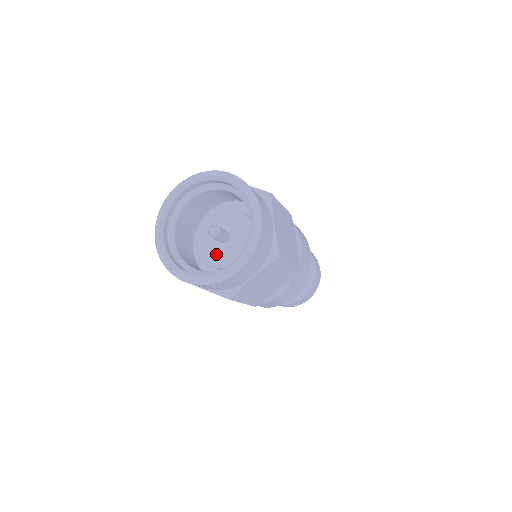
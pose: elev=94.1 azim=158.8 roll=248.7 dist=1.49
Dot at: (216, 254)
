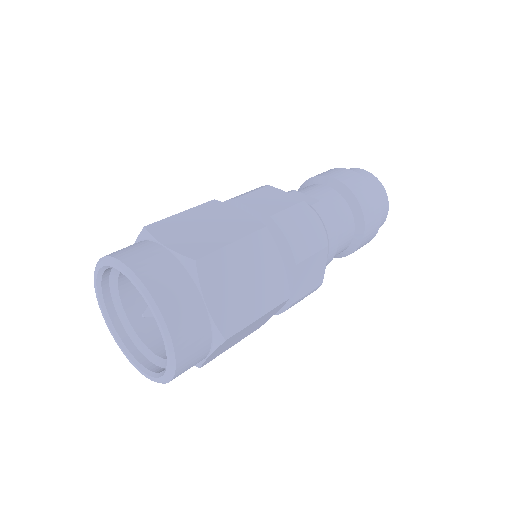
Dot at: occluded
